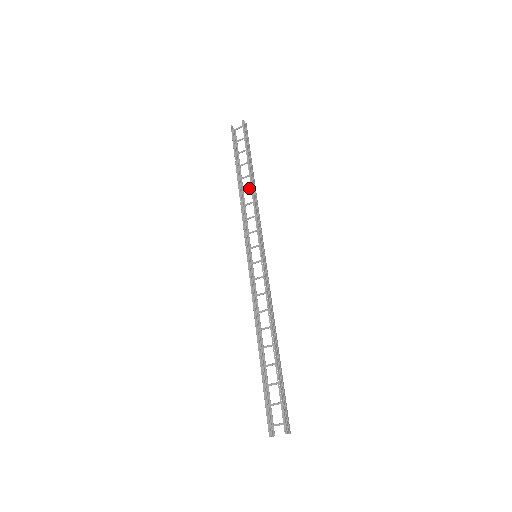
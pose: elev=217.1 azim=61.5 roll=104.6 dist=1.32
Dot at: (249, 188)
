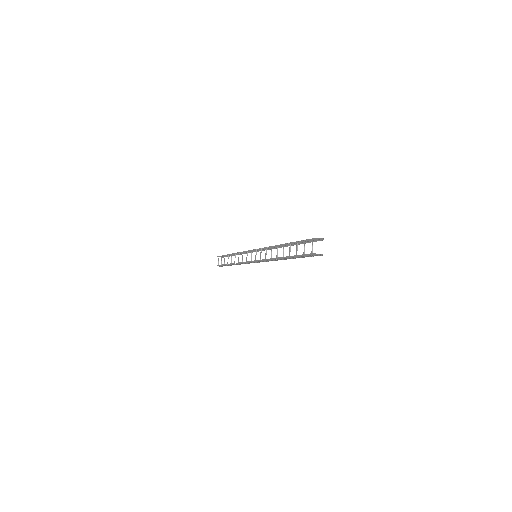
Dot at: occluded
